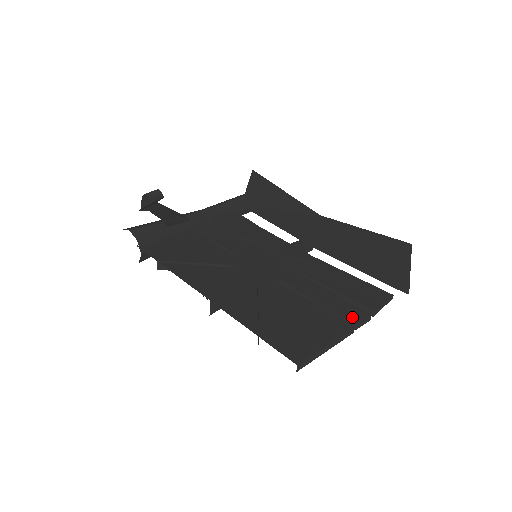
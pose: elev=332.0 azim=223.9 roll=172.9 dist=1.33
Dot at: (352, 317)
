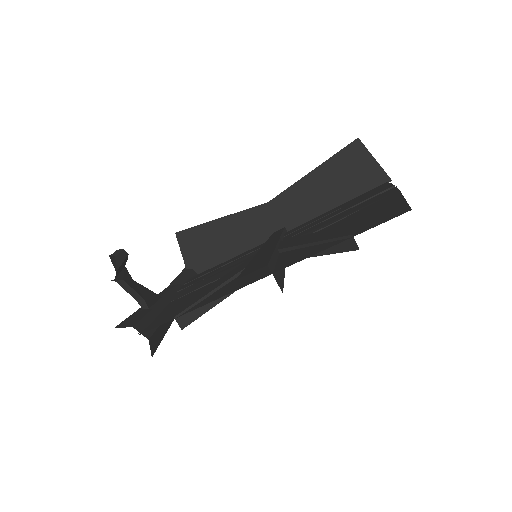
Dot at: (387, 194)
